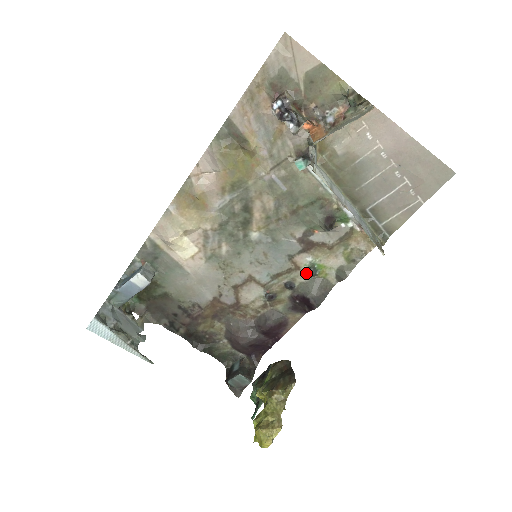
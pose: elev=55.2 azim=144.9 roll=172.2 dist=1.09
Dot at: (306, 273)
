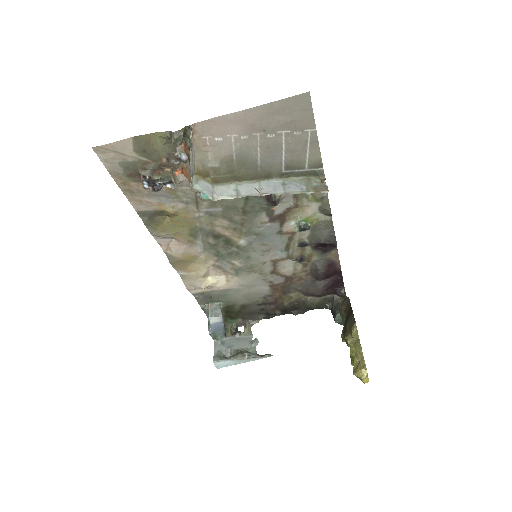
Dot at: (302, 231)
